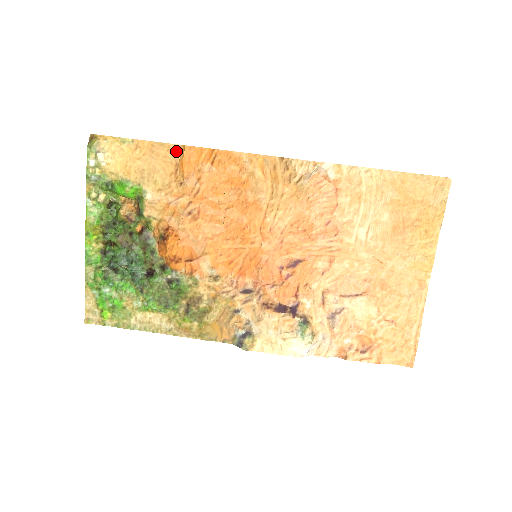
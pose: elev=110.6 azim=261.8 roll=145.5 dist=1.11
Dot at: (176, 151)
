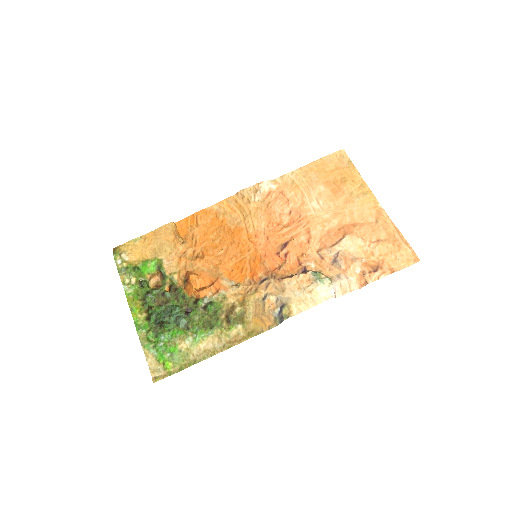
Dot at: (171, 226)
